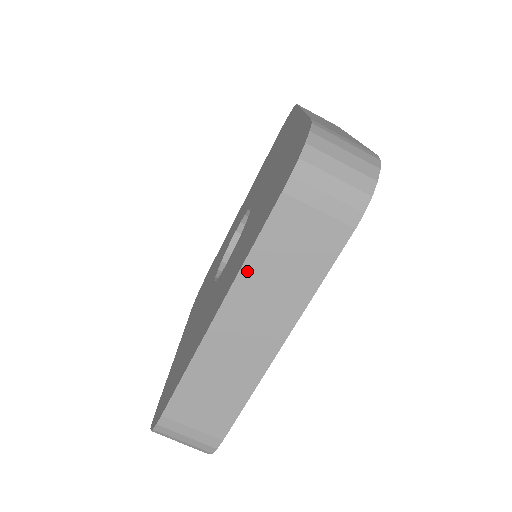
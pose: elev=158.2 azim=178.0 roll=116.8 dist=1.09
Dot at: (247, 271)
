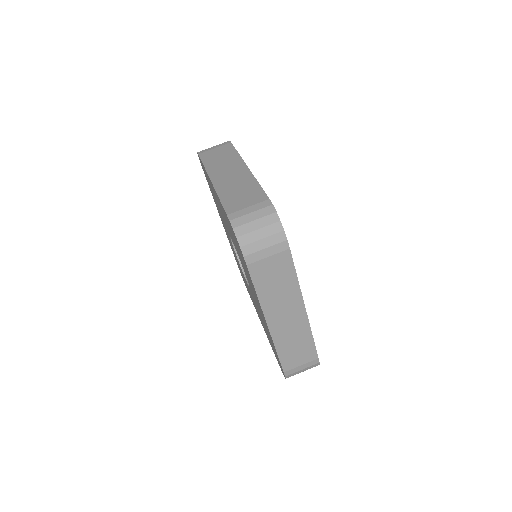
Dot at: (263, 300)
